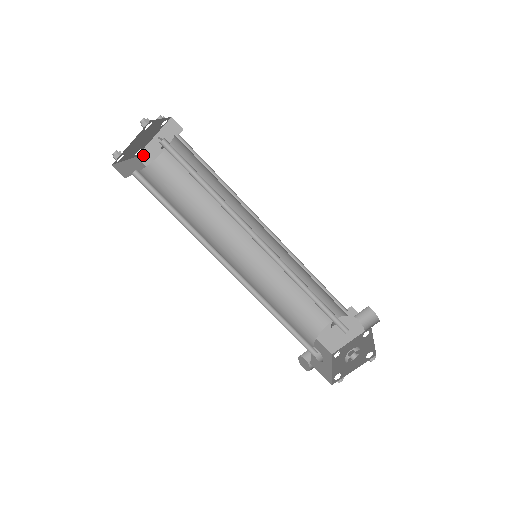
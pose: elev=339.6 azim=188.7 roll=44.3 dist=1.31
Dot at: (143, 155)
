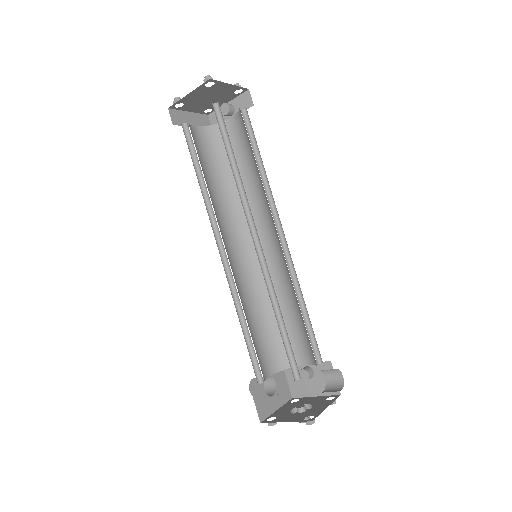
Dot at: (213, 116)
